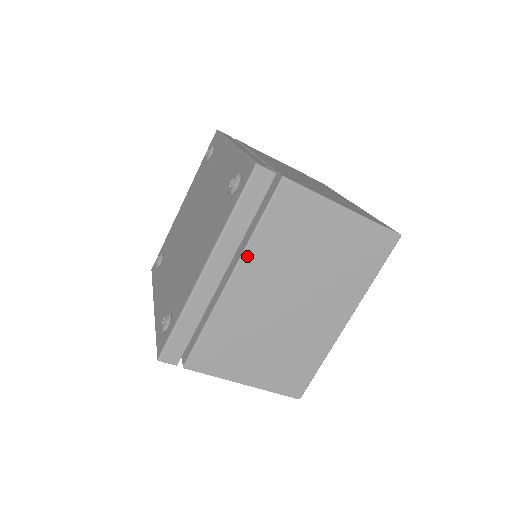
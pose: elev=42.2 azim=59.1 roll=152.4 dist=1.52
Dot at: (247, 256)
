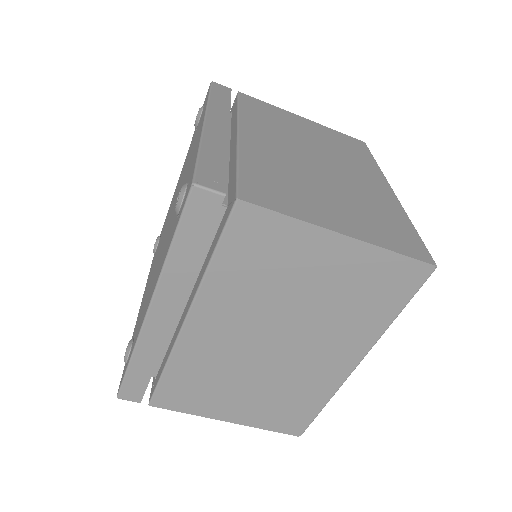
Dot at: (203, 296)
